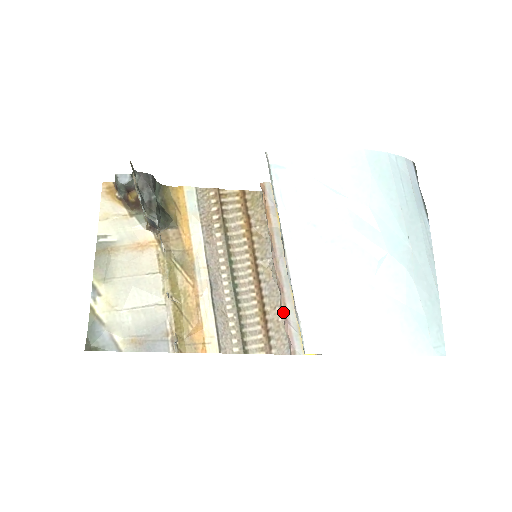
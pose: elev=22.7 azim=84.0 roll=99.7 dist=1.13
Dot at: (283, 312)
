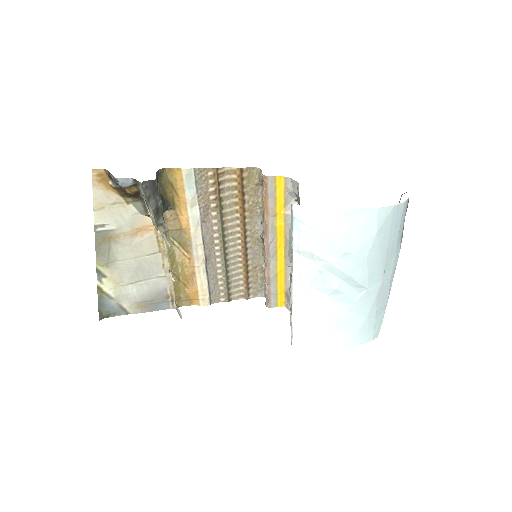
Dot at: (266, 280)
